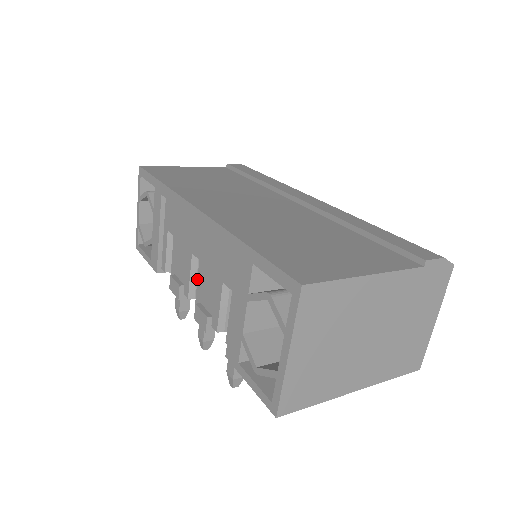
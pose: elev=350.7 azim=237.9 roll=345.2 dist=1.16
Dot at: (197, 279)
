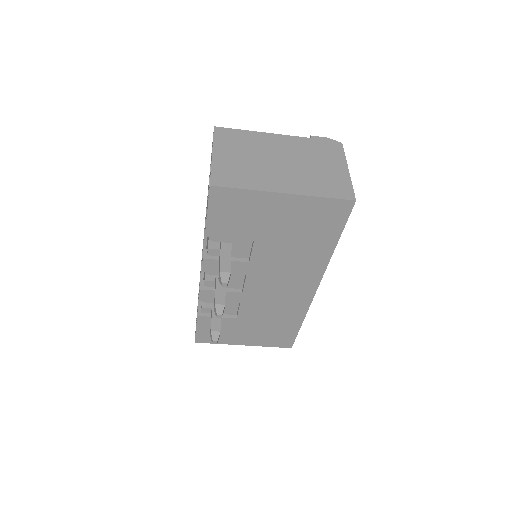
Dot at: occluded
